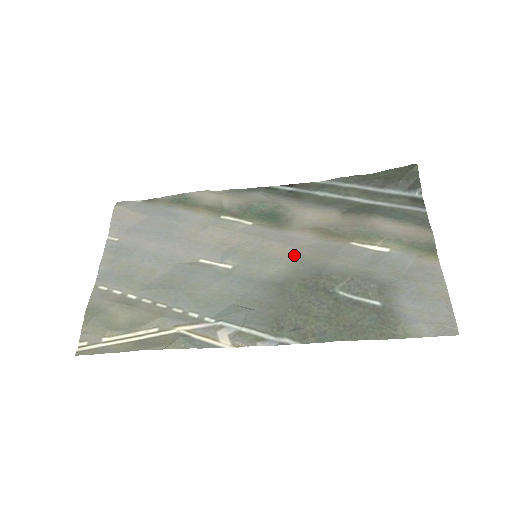
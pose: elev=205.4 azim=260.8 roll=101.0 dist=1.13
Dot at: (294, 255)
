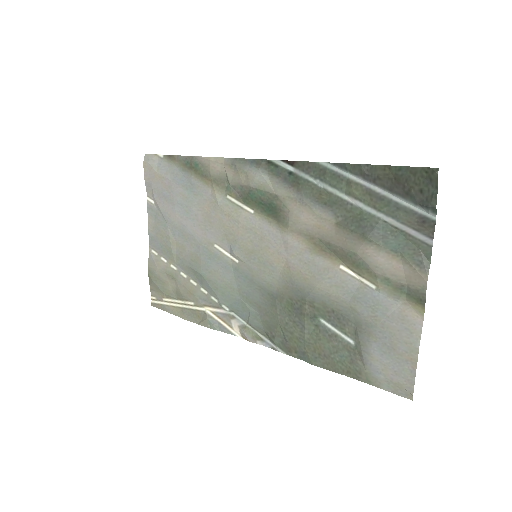
Dot at: (286, 267)
